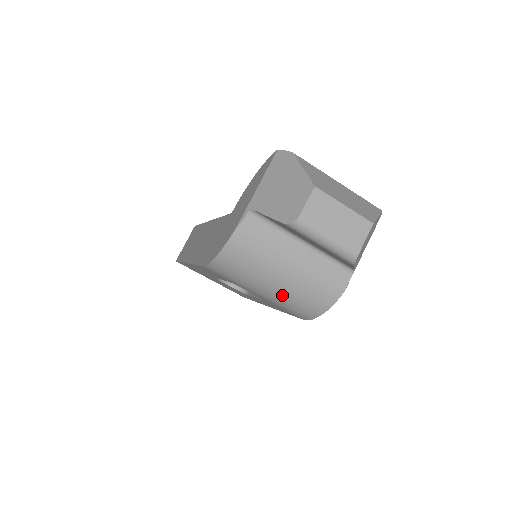
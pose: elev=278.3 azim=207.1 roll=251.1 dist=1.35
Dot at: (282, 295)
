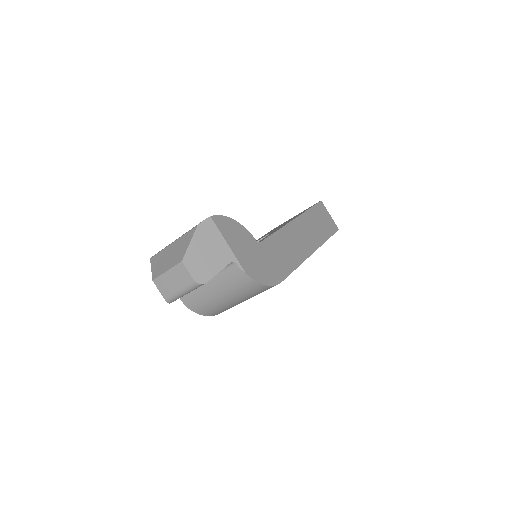
Dot at: (243, 298)
